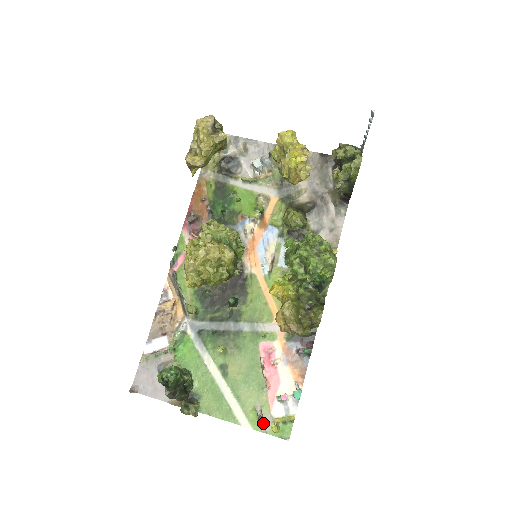
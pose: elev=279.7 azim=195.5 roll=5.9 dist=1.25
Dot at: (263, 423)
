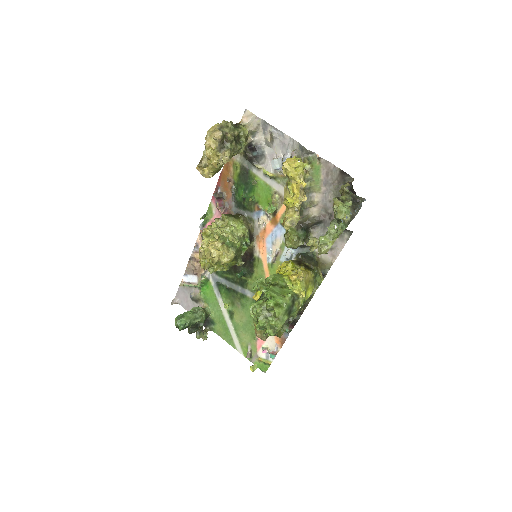
Dot at: (251, 356)
